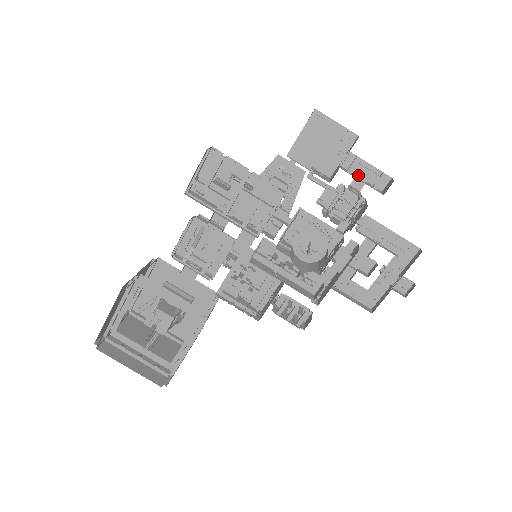
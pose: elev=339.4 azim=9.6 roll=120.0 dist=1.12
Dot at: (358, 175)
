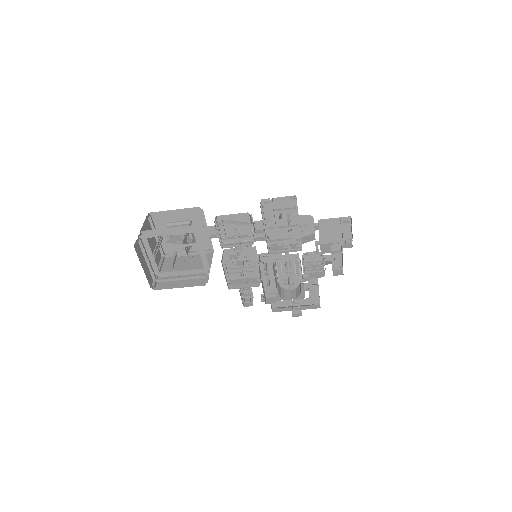
Dot at: occluded
